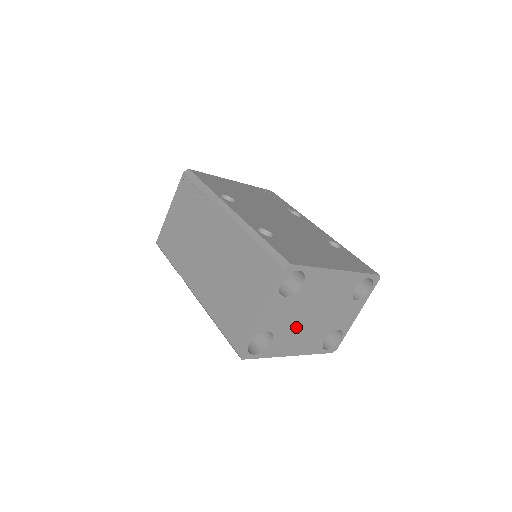
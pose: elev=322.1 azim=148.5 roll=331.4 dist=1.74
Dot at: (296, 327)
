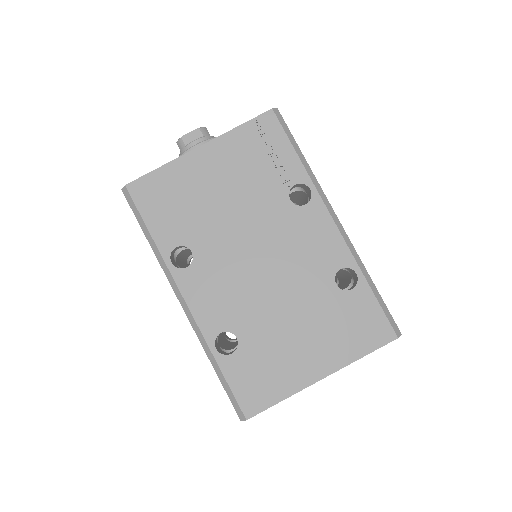
Dot at: occluded
